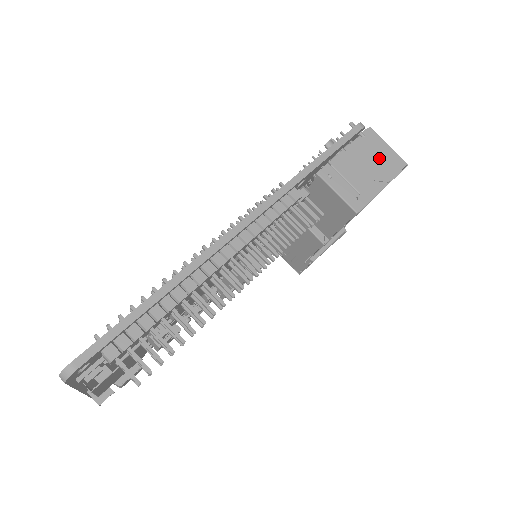
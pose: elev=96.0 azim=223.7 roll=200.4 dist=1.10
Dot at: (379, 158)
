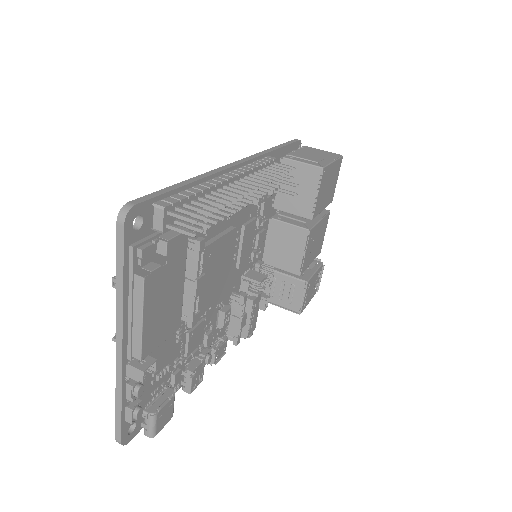
Dot at: (320, 153)
